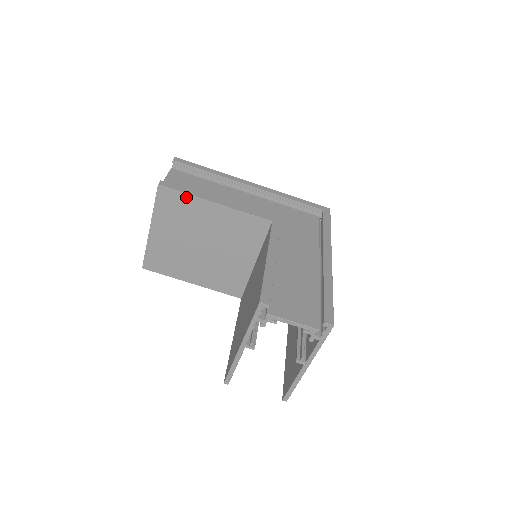
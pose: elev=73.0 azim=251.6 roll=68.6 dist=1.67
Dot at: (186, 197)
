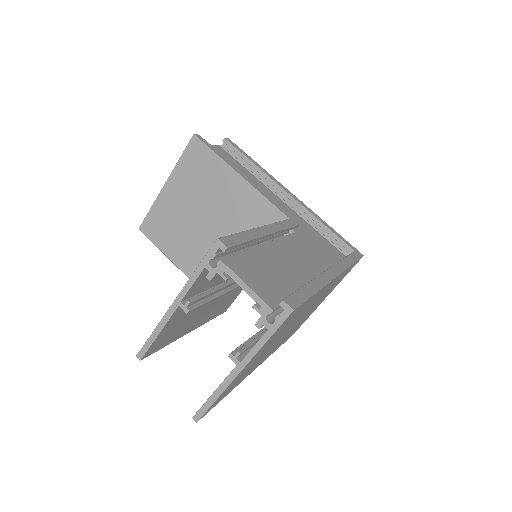
Dot at: (214, 157)
